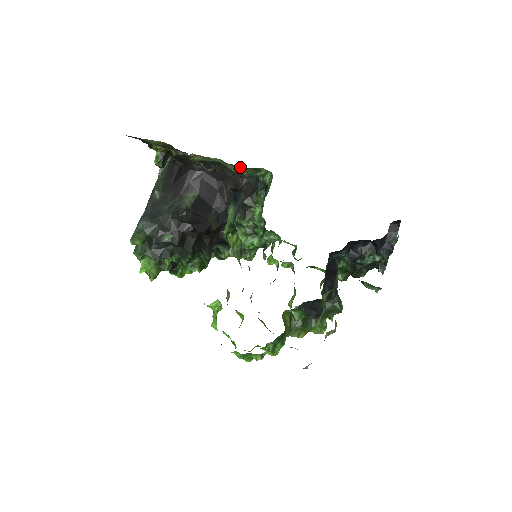
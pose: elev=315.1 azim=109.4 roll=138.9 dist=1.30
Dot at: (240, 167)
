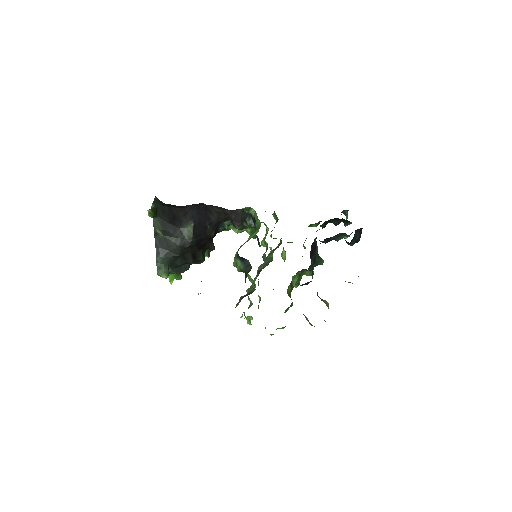
Dot at: occluded
